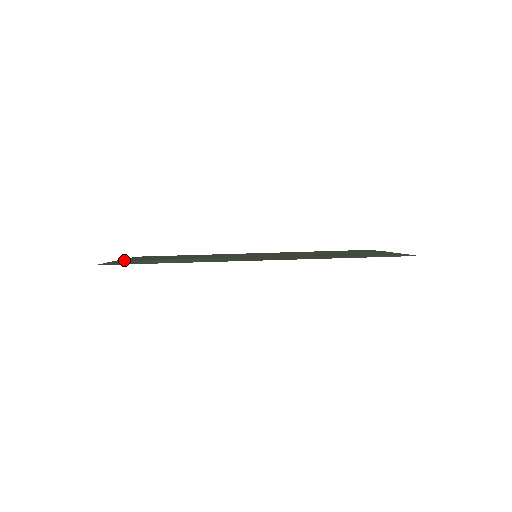
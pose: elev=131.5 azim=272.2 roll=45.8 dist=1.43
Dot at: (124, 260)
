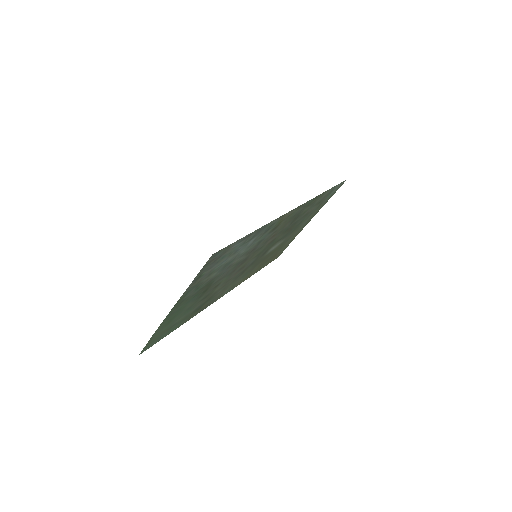
Dot at: (185, 295)
